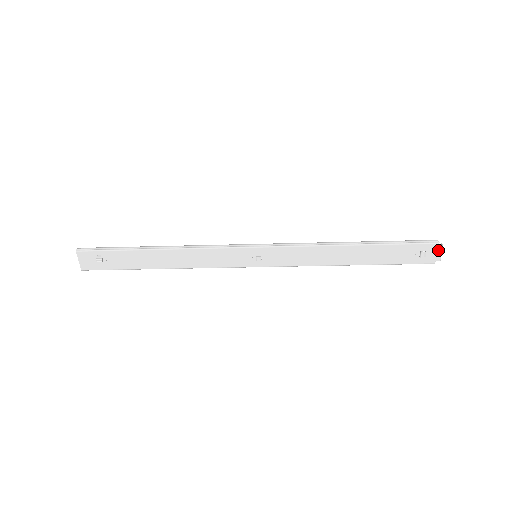
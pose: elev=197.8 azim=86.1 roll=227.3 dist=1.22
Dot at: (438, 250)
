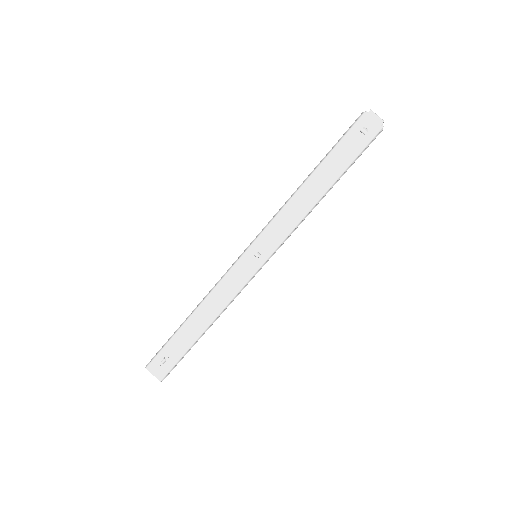
Dot at: (371, 116)
